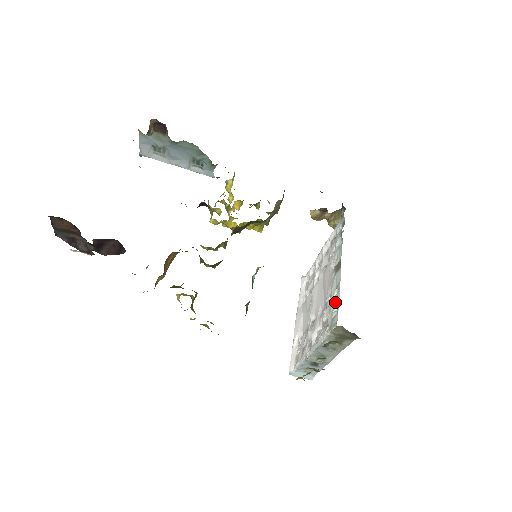
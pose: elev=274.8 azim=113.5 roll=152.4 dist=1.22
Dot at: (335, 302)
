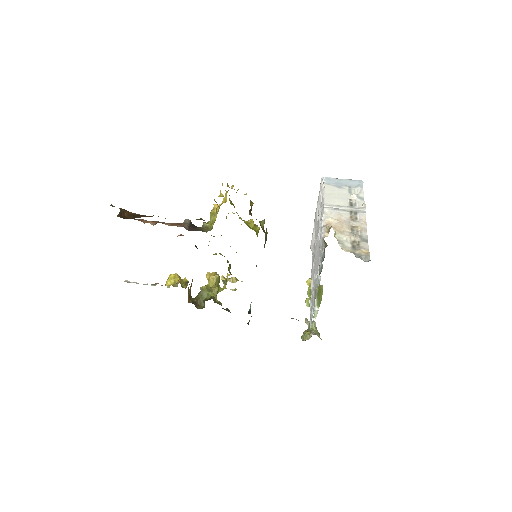
Dot at: occluded
